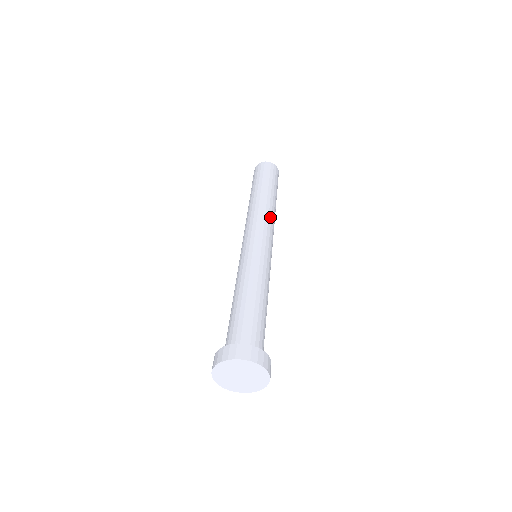
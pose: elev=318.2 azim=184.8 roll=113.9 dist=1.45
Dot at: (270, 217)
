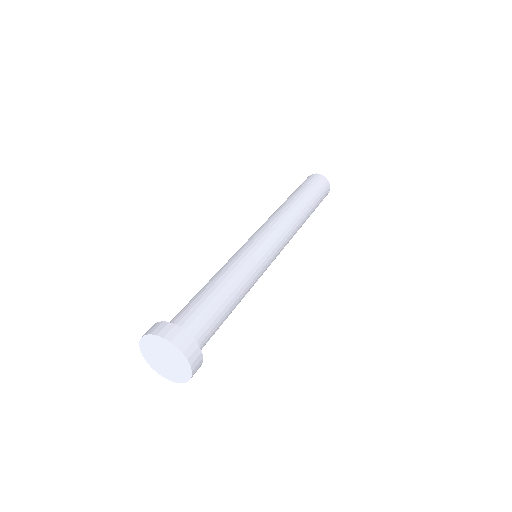
Dot at: (291, 226)
